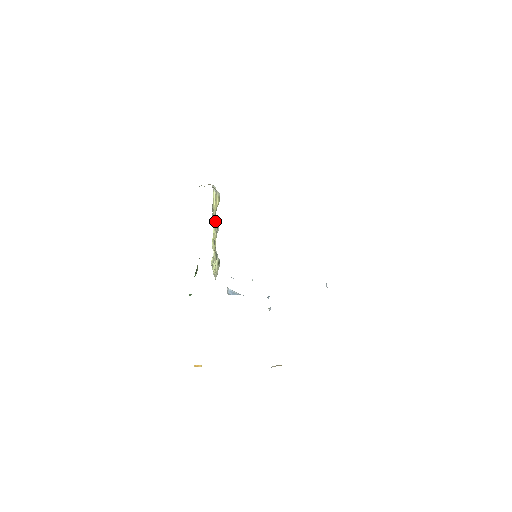
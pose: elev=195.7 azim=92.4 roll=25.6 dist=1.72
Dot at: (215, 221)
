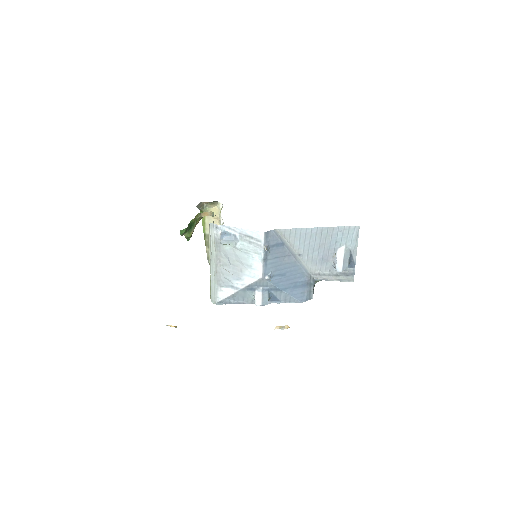
Dot at: occluded
